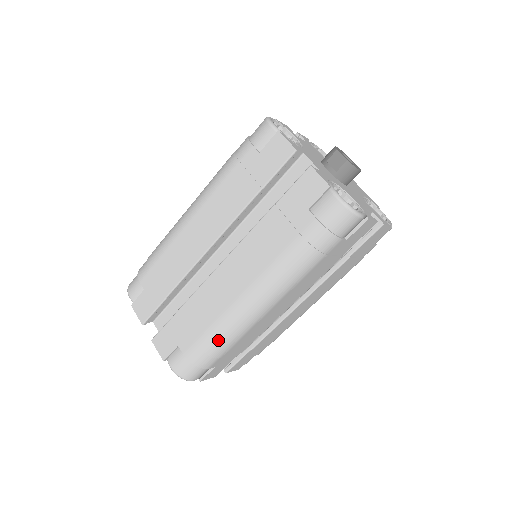
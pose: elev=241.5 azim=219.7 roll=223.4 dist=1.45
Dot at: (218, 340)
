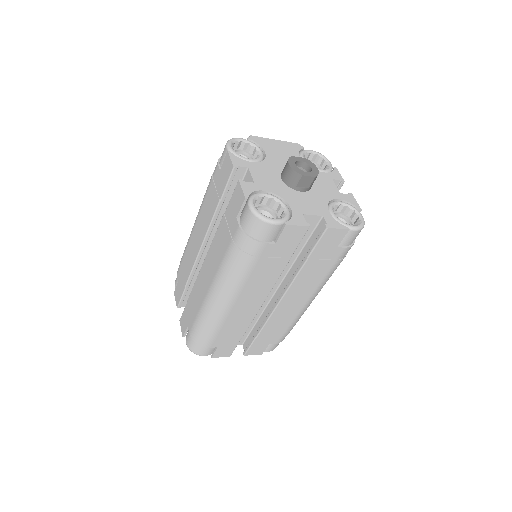
Dot at: occluded
